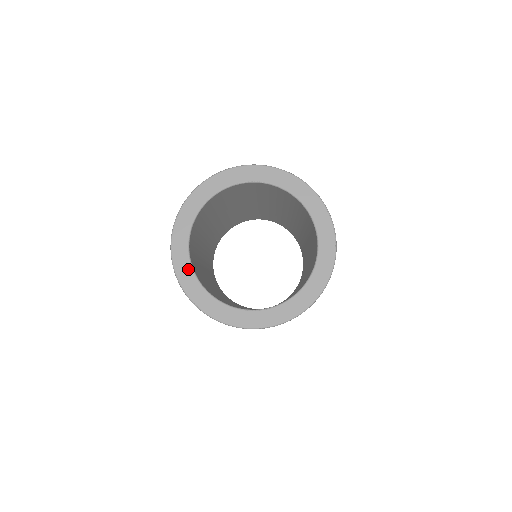
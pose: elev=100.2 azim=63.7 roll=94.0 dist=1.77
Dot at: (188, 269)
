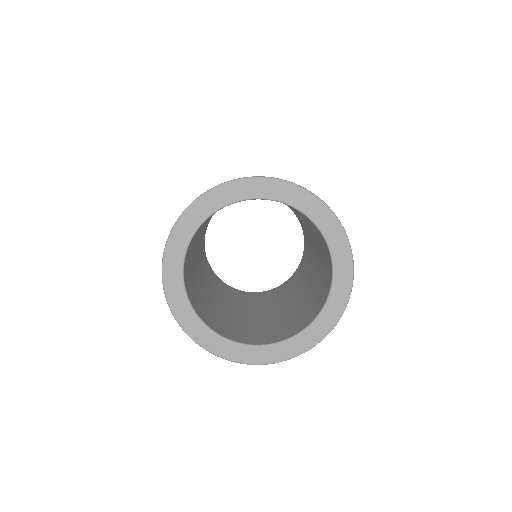
Dot at: (207, 333)
